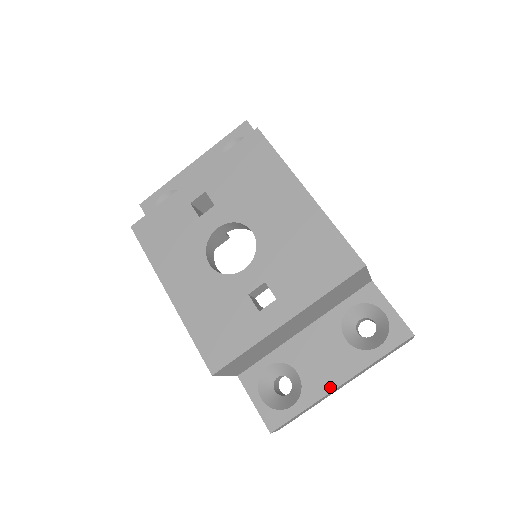
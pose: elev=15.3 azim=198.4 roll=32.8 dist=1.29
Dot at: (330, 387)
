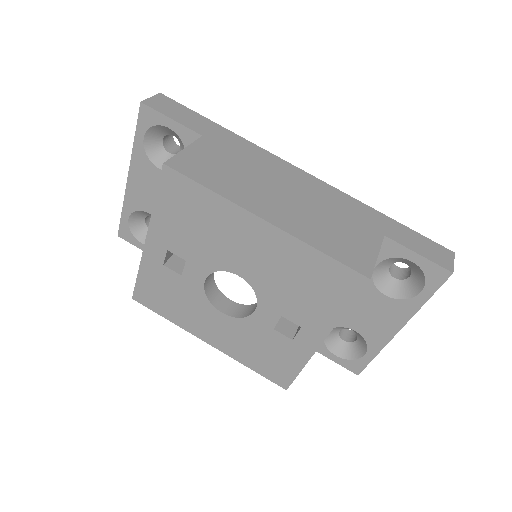
Dot at: (390, 335)
